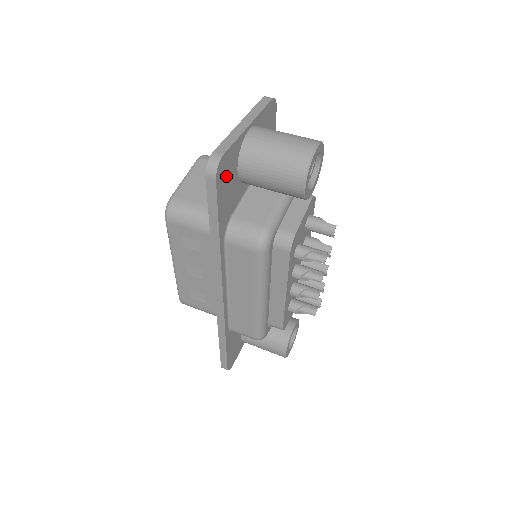
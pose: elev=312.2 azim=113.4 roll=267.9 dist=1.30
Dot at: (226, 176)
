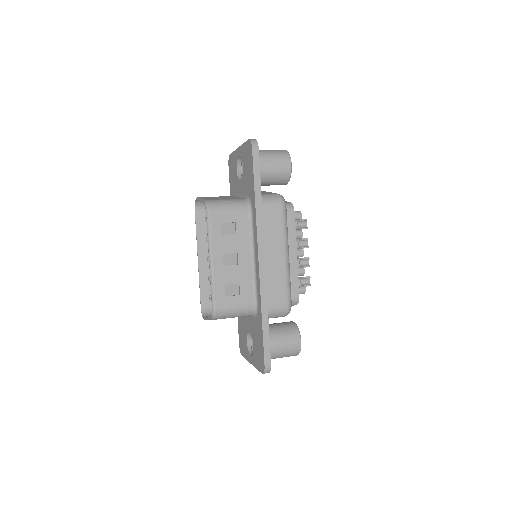
Dot at: occluded
